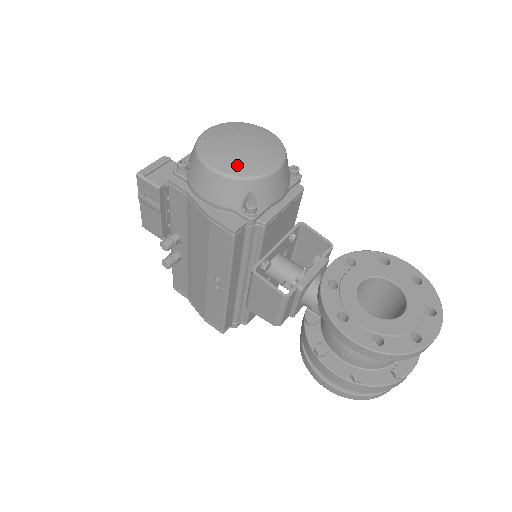
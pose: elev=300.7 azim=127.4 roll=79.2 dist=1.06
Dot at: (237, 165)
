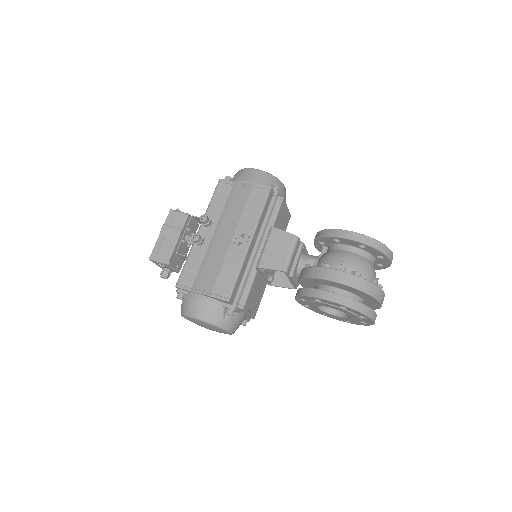
Dot at: occluded
